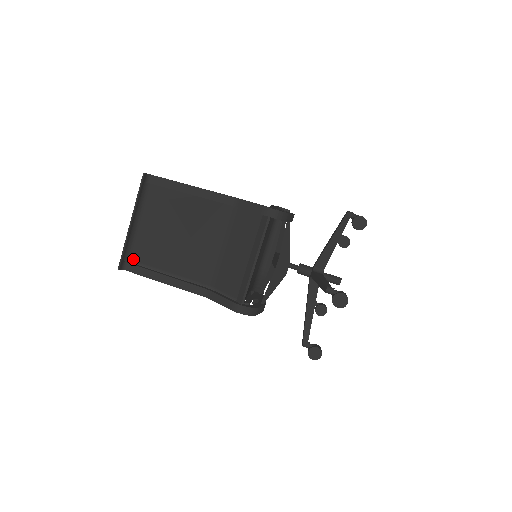
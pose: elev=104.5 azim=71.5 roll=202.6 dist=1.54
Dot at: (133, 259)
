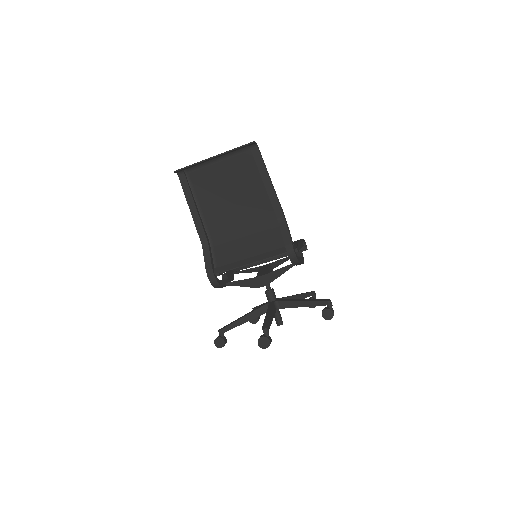
Dot at: (190, 175)
